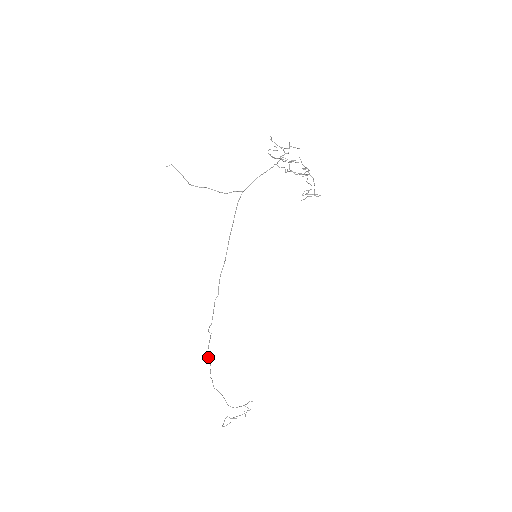
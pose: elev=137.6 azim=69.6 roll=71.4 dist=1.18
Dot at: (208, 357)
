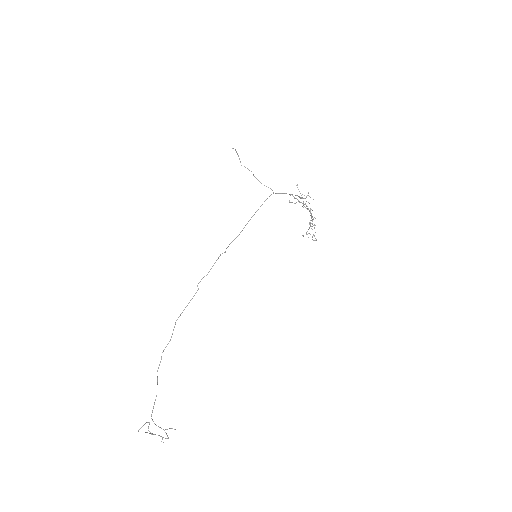
Dot at: occluded
